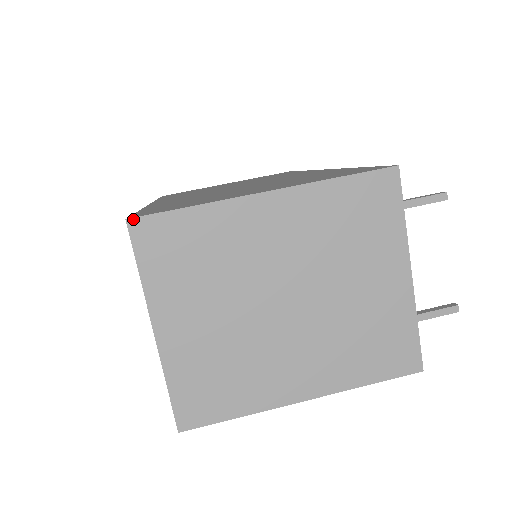
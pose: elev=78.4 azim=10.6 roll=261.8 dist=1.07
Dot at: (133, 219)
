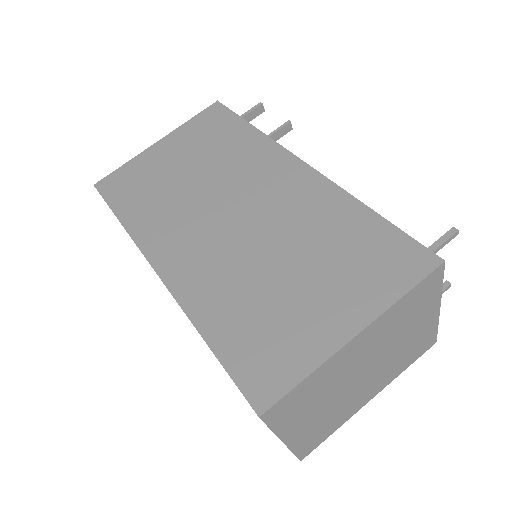
Dot at: (264, 413)
